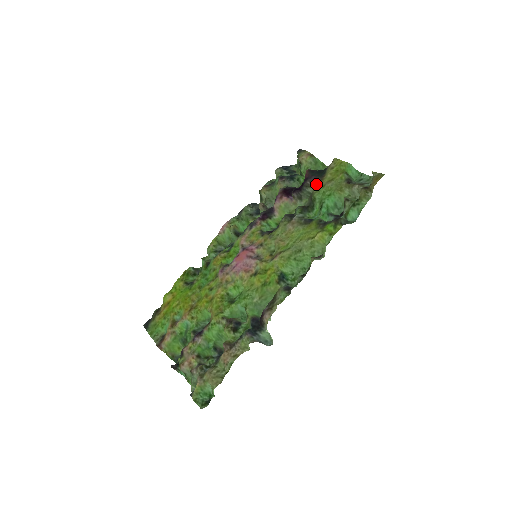
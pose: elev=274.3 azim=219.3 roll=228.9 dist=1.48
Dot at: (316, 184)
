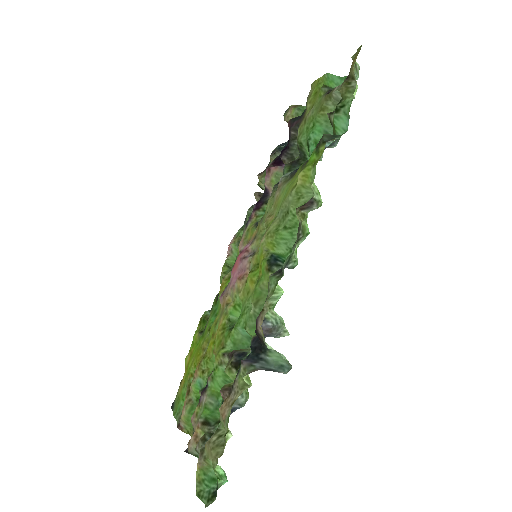
Dot at: (298, 126)
